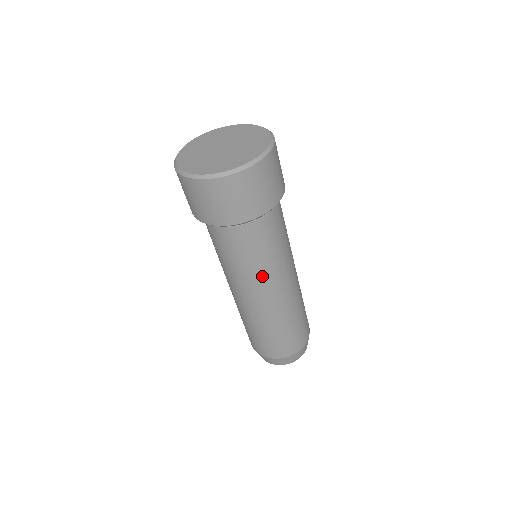
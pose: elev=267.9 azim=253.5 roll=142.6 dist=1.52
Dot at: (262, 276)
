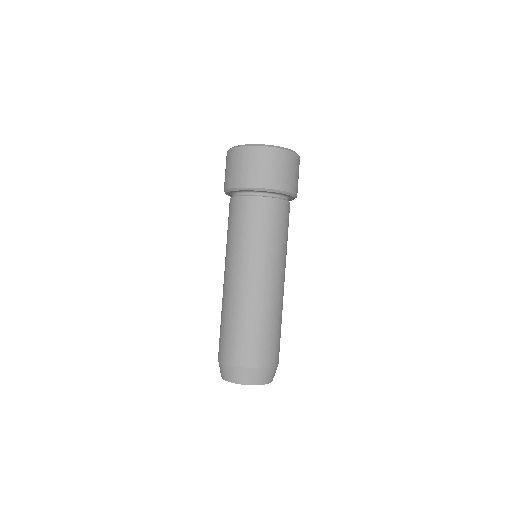
Dot at: (256, 252)
